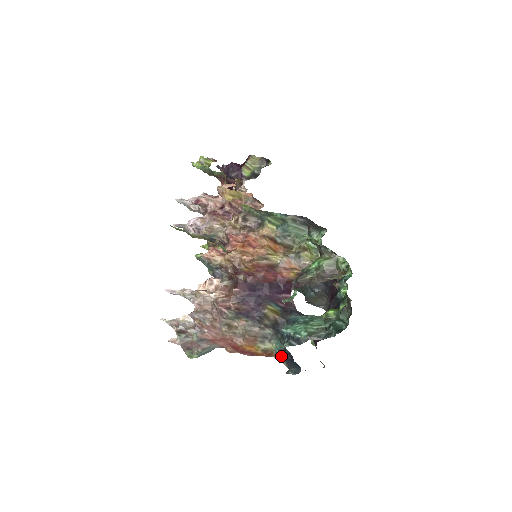
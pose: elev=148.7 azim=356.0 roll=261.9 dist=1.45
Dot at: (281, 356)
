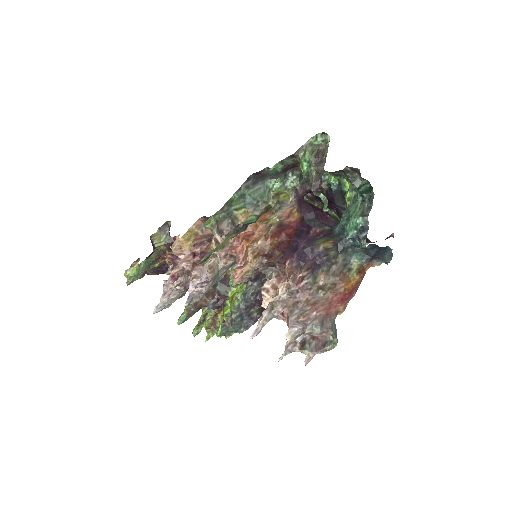
Dot at: (370, 259)
